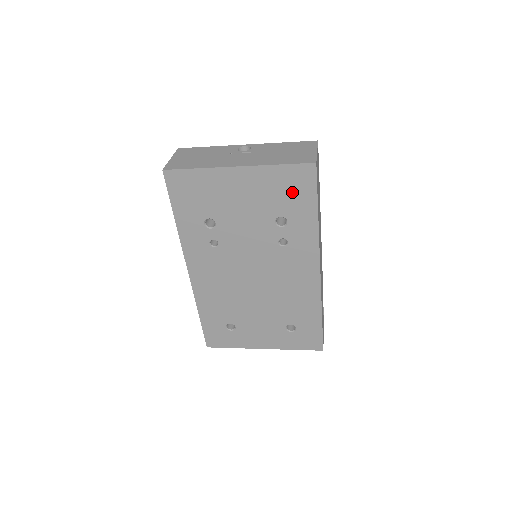
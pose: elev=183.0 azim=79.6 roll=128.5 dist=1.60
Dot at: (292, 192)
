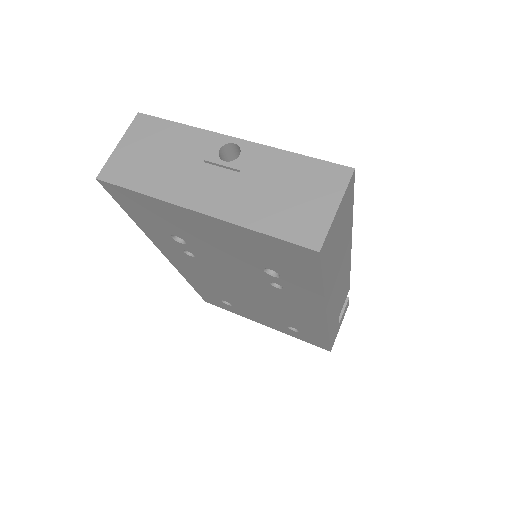
Dot at: (284, 259)
